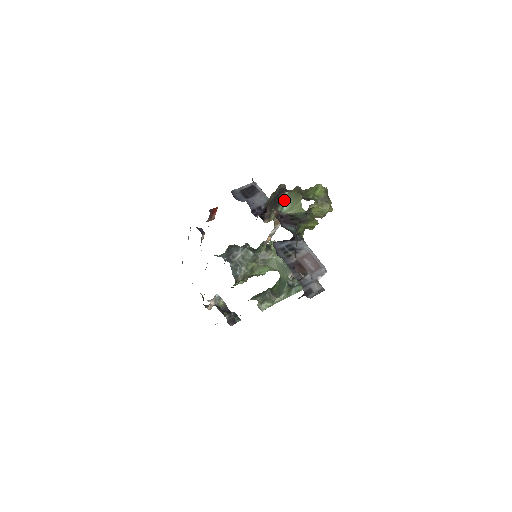
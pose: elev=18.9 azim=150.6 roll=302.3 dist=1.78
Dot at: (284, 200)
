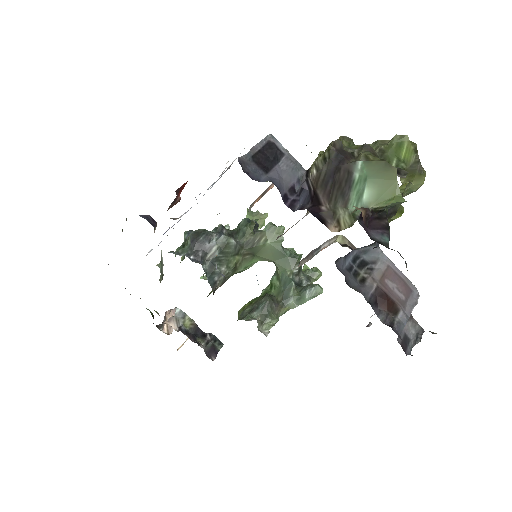
Dot at: (358, 178)
